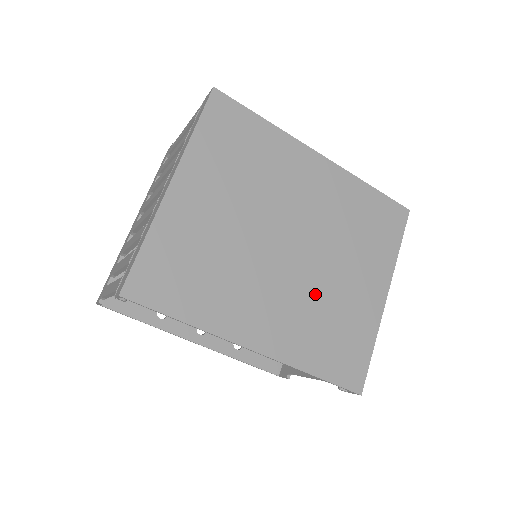
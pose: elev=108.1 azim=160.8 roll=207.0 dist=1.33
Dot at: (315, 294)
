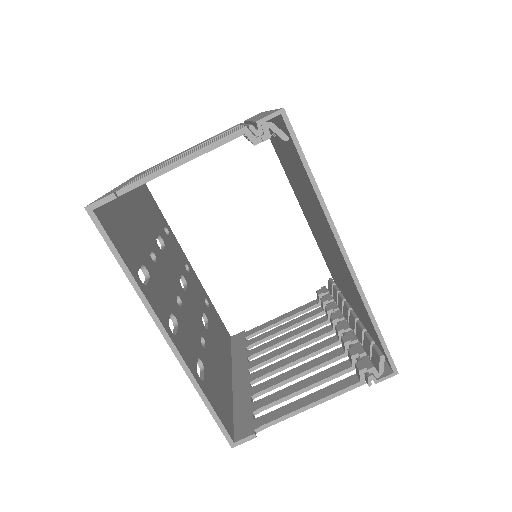
Dot at: occluded
